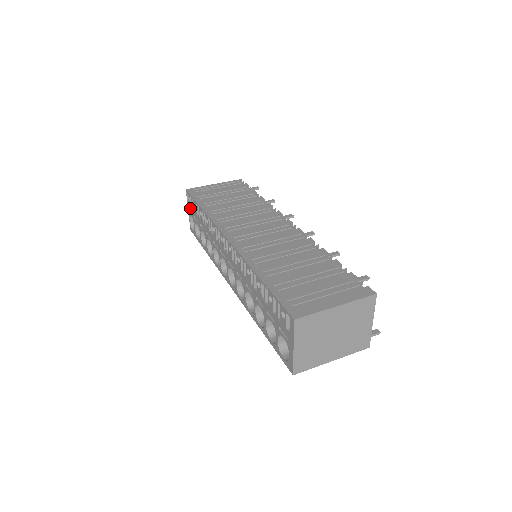
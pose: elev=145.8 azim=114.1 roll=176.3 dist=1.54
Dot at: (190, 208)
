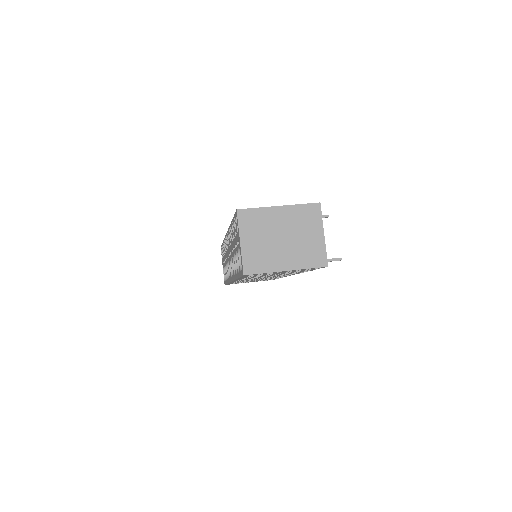
Dot at: (222, 260)
